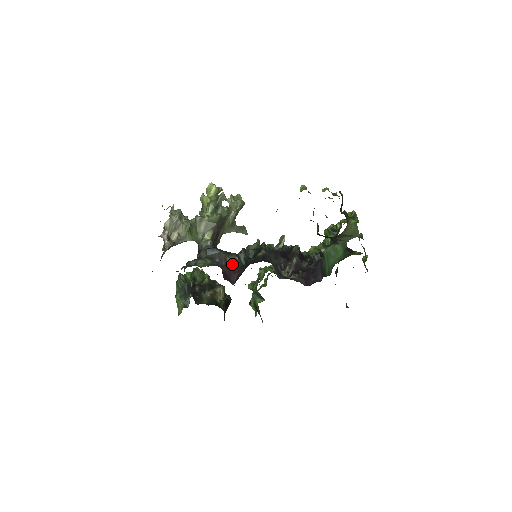
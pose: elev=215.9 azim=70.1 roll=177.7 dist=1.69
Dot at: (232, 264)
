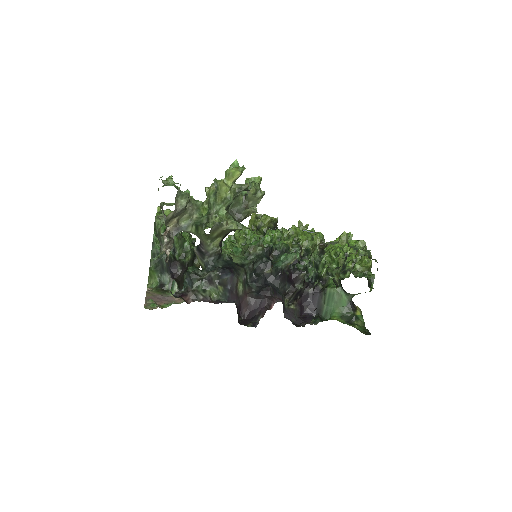
Dot at: (242, 291)
